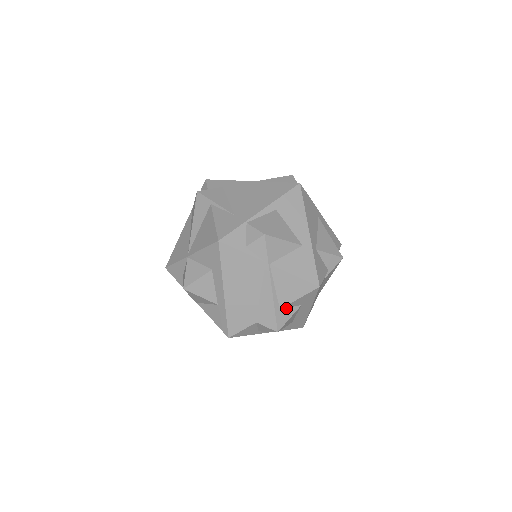
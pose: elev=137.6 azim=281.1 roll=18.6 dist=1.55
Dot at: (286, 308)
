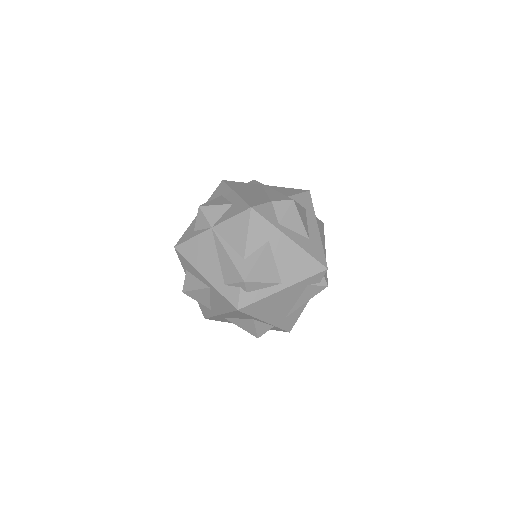
Dot at: occluded
